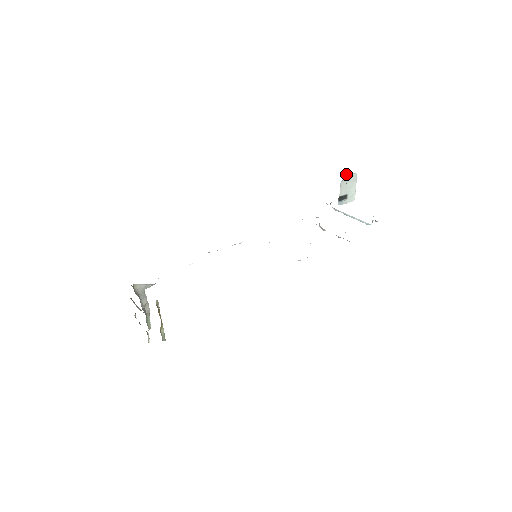
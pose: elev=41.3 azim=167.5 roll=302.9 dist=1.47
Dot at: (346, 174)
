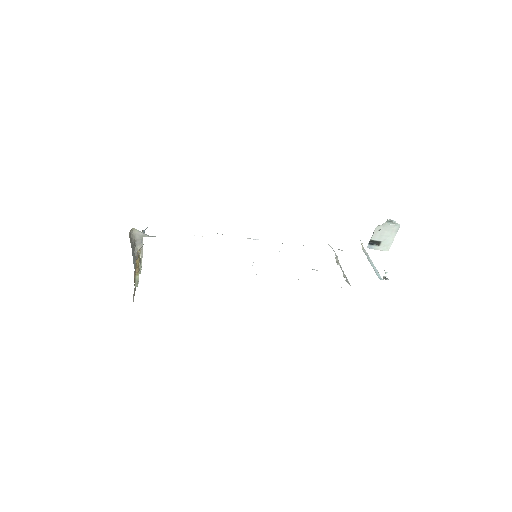
Dot at: (387, 221)
